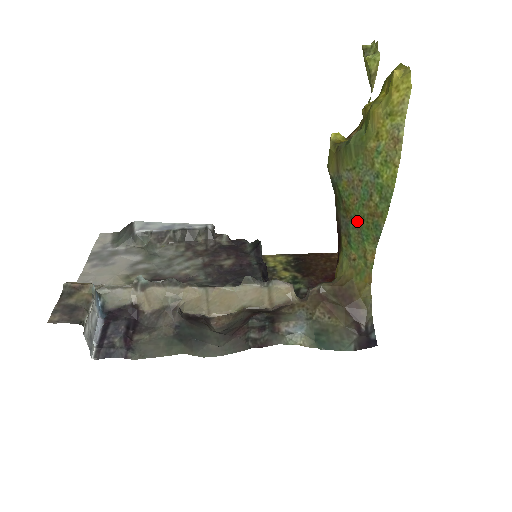
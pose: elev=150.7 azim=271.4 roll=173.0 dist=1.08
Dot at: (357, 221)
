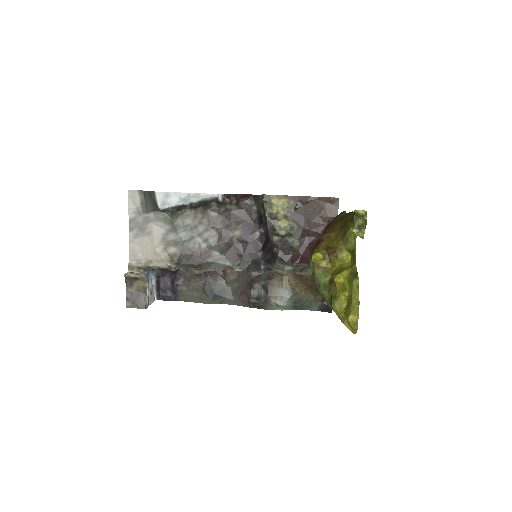
Dot at: occluded
